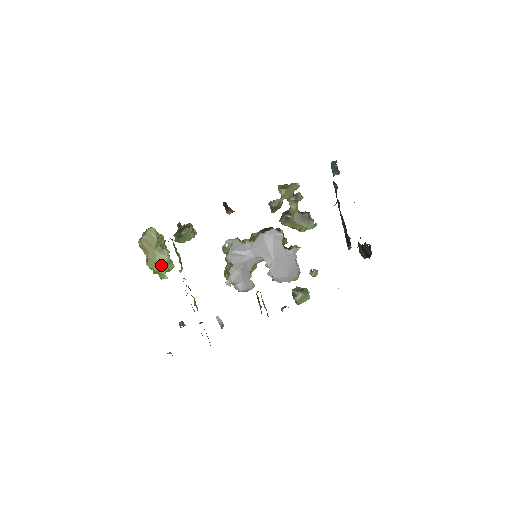
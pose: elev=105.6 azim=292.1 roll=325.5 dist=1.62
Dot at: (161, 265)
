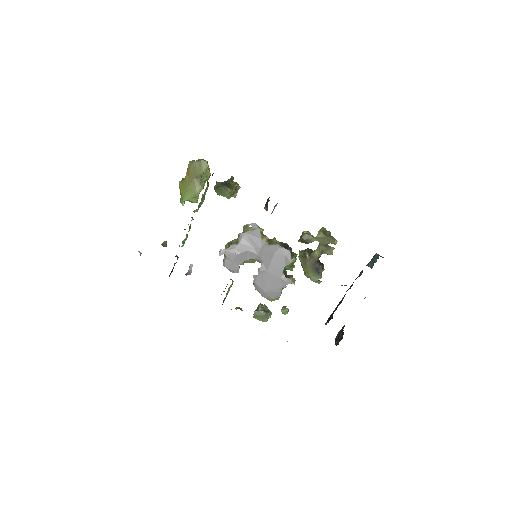
Dot at: (188, 193)
